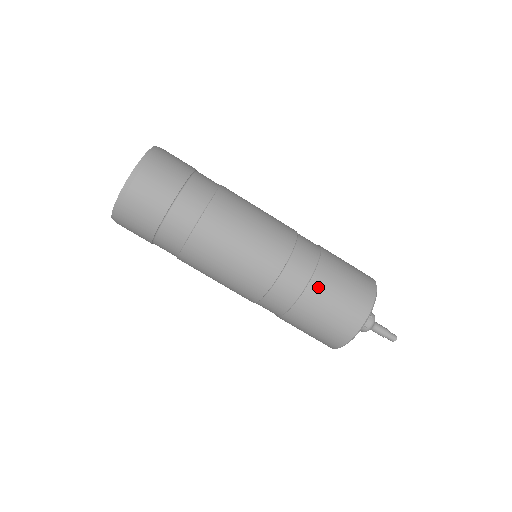
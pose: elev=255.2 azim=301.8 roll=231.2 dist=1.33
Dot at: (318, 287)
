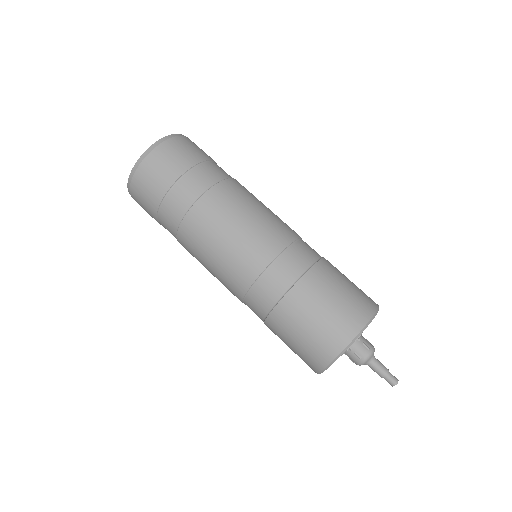
Dot at: (302, 293)
